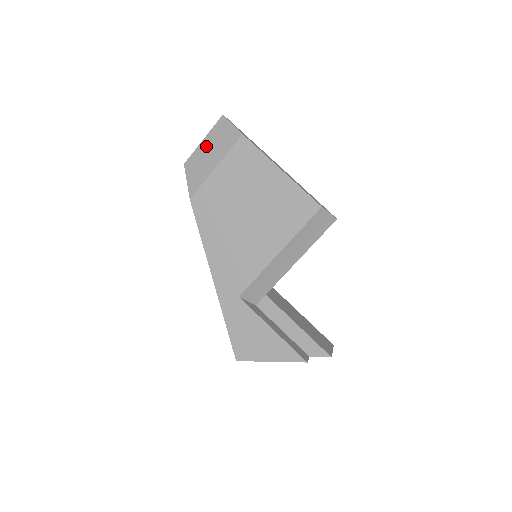
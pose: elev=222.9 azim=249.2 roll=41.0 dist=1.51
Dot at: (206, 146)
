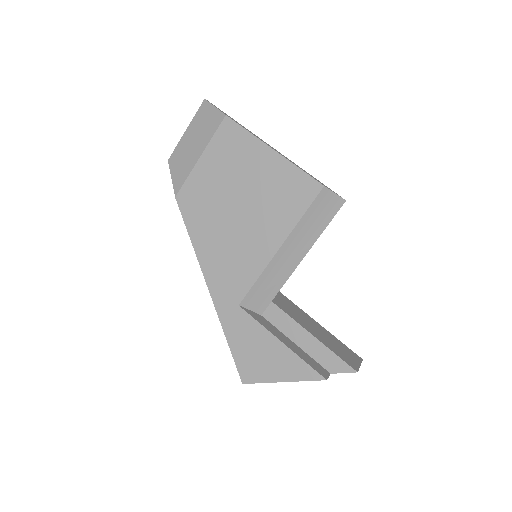
Dot at: (189, 136)
